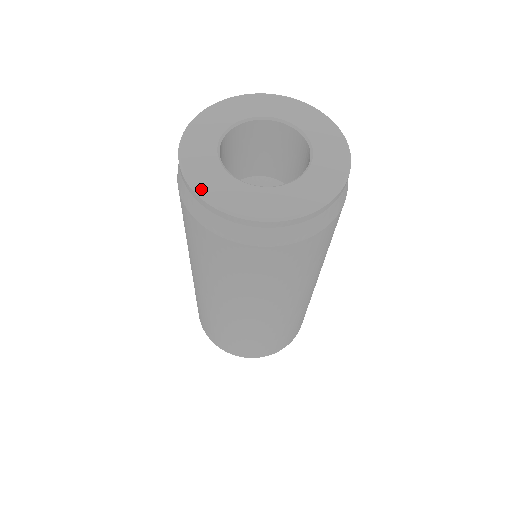
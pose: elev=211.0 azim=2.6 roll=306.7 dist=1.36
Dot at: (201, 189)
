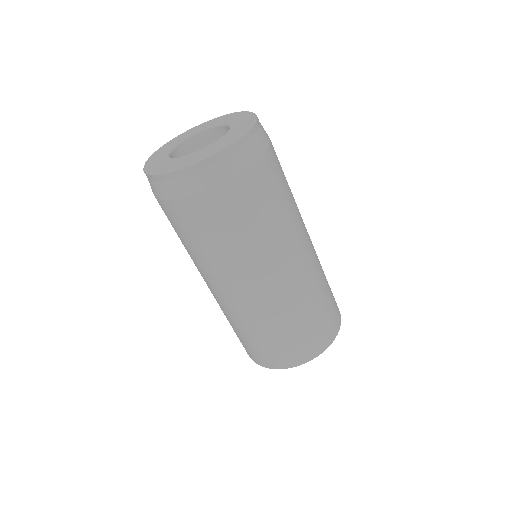
Dot at: (148, 169)
